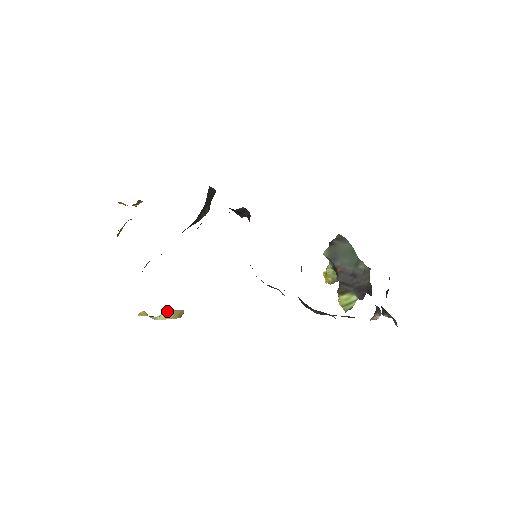
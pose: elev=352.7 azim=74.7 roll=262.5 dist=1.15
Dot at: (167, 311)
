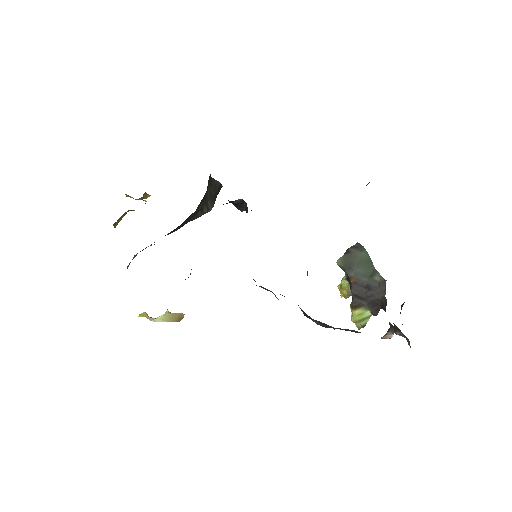
Dot at: (166, 313)
